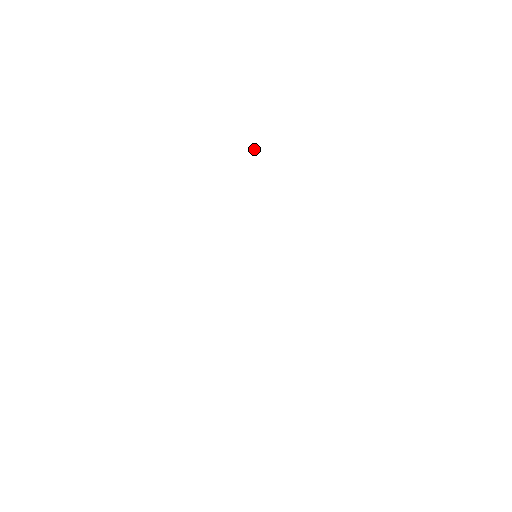
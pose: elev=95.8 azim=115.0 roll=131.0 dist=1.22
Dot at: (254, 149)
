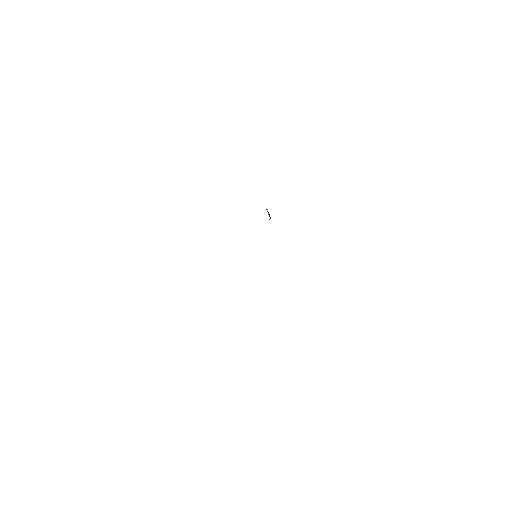
Dot at: (268, 214)
